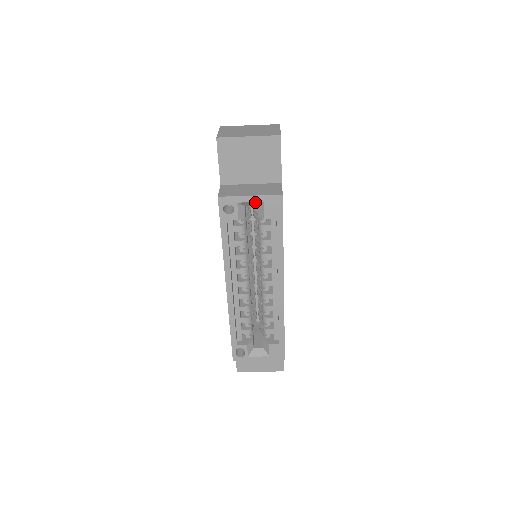
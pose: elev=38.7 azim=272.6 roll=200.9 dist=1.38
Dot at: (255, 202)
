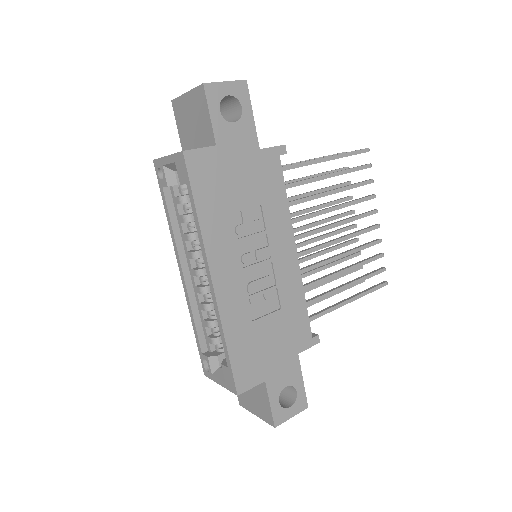
Dot at: (172, 164)
